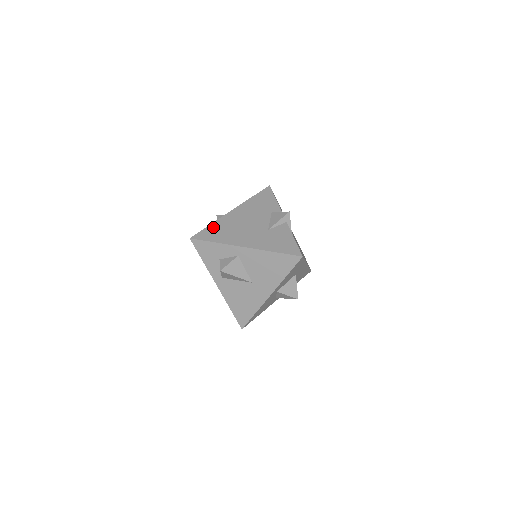
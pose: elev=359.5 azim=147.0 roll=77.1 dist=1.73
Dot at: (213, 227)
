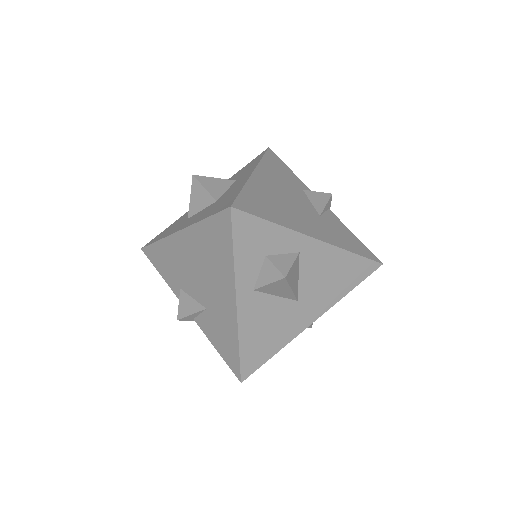
Dot at: (251, 194)
